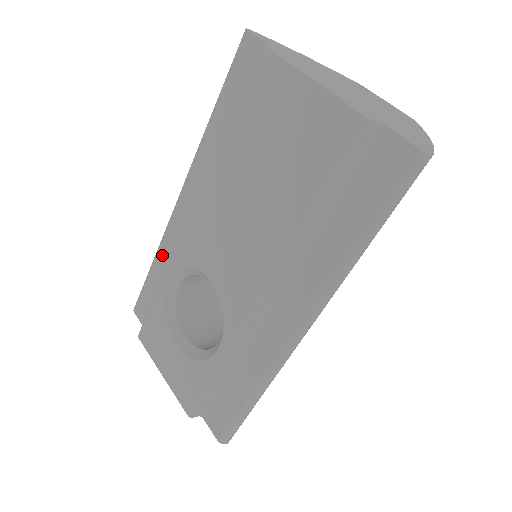
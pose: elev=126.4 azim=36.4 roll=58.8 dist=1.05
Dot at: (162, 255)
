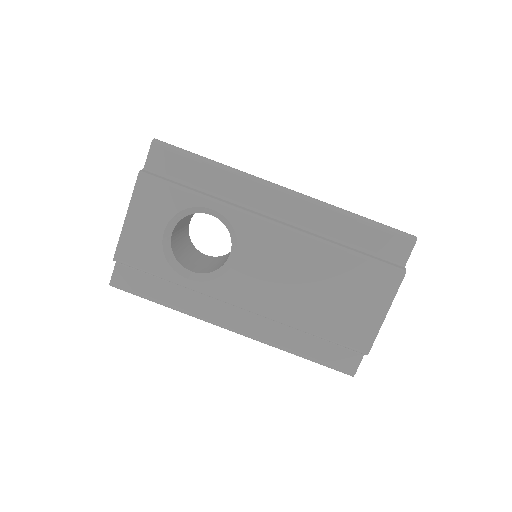
Dot at: (226, 179)
